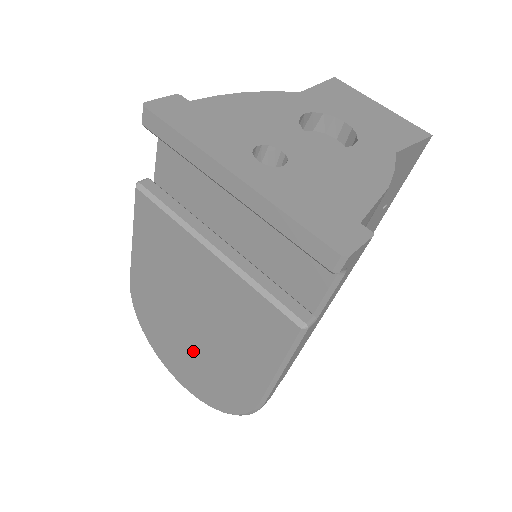
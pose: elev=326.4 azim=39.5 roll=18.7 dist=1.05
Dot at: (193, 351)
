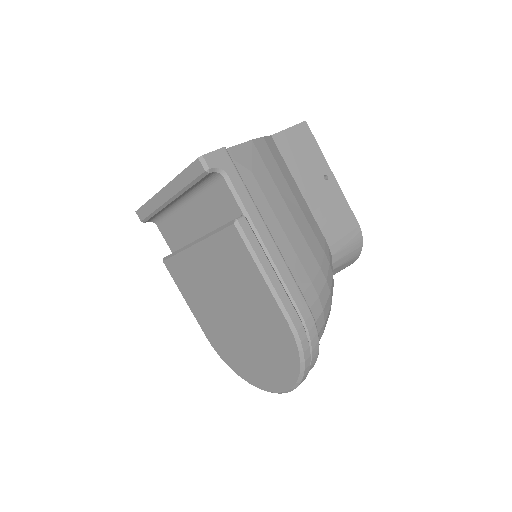
Dot at: (251, 341)
